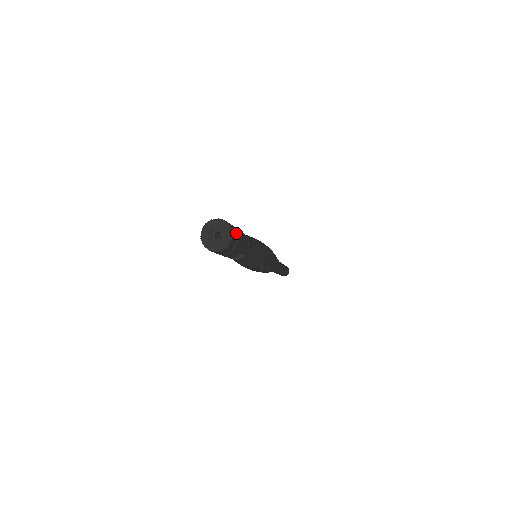
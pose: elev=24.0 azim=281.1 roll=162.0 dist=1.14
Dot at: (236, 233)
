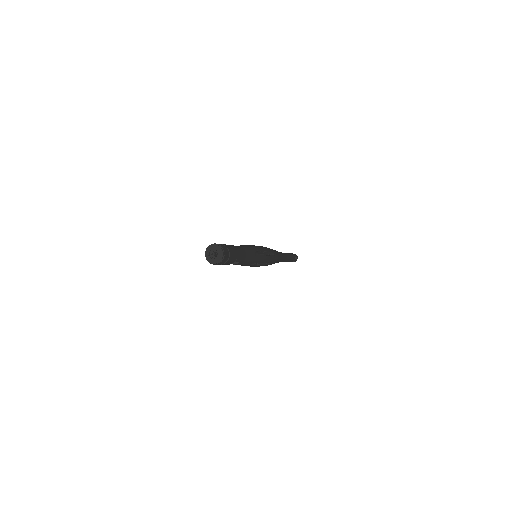
Dot at: (228, 252)
